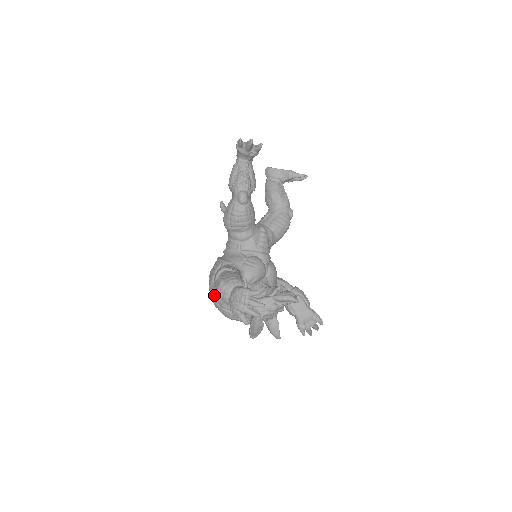
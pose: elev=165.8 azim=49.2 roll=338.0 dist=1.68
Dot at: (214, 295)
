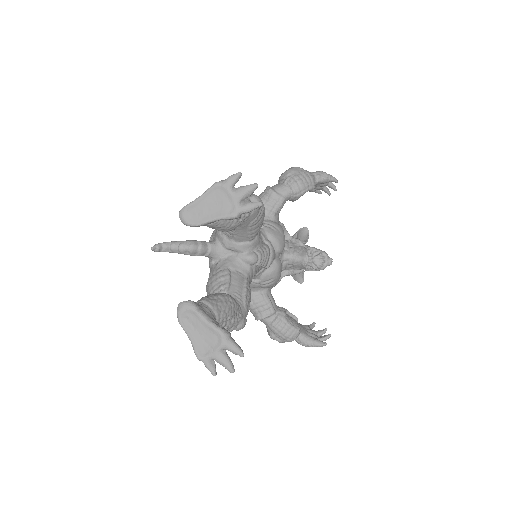
Dot at: occluded
